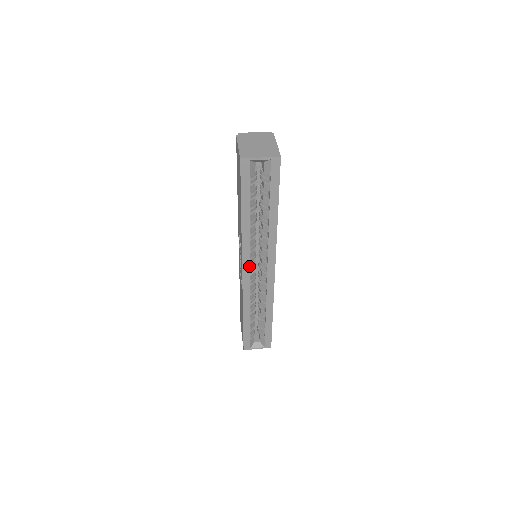
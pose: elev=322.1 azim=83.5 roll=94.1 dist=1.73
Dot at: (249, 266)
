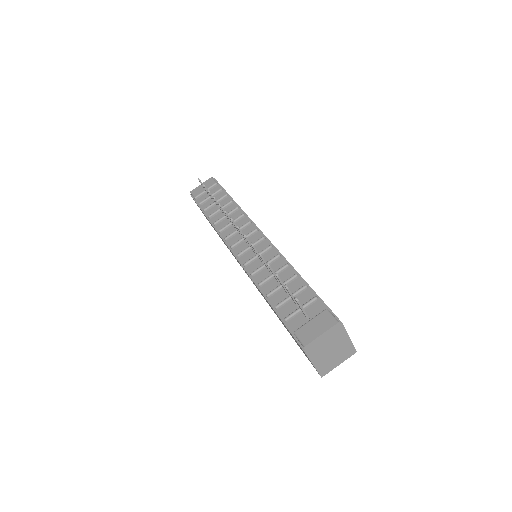
Dot at: occluded
